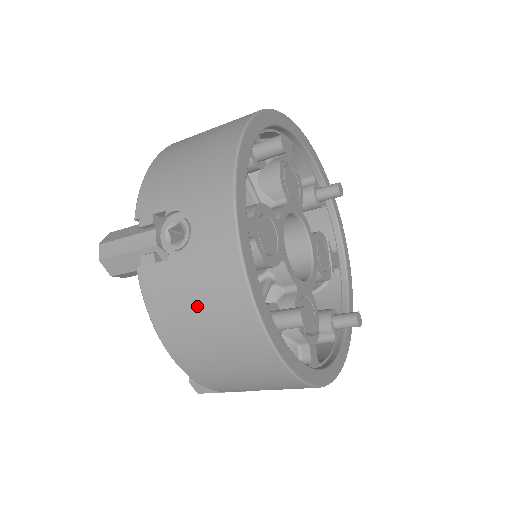
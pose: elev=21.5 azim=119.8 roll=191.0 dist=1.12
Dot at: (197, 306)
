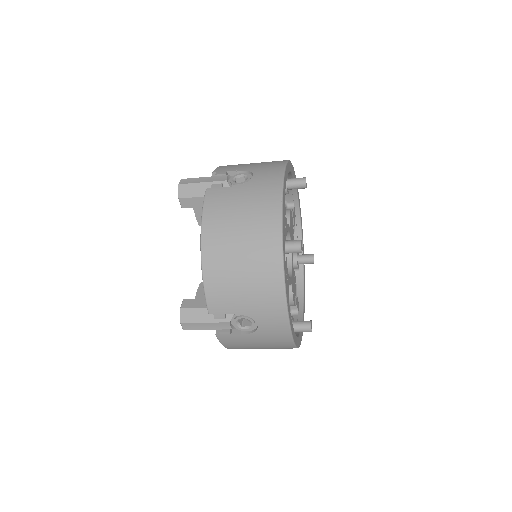
Dot at: (259, 346)
